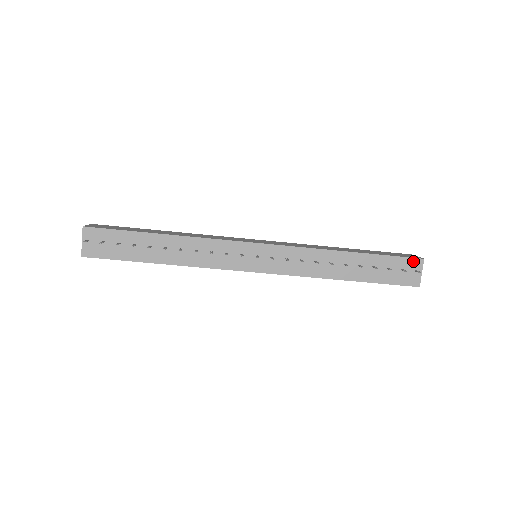
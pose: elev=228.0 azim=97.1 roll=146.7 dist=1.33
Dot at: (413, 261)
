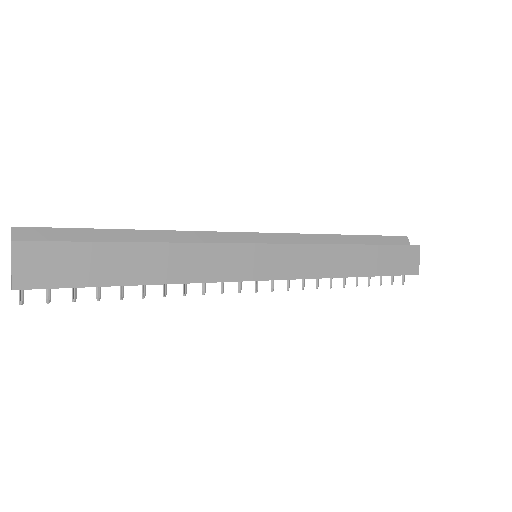
Dot at: occluded
